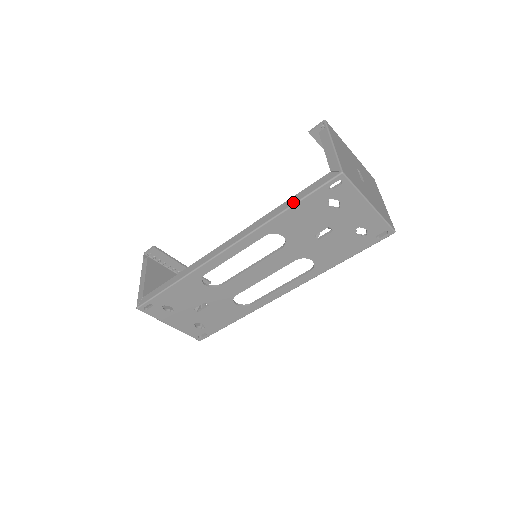
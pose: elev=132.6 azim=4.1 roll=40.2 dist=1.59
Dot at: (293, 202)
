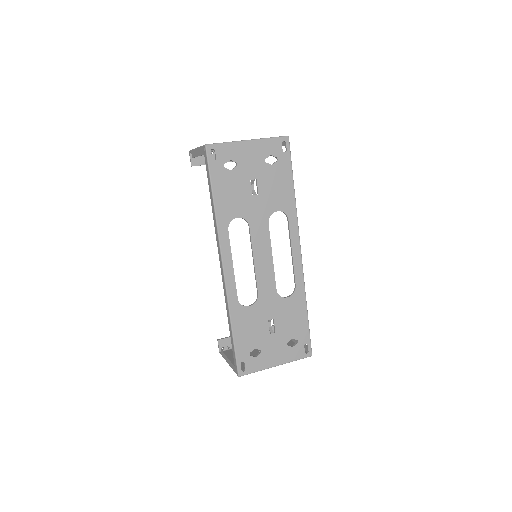
Dot at: (211, 193)
